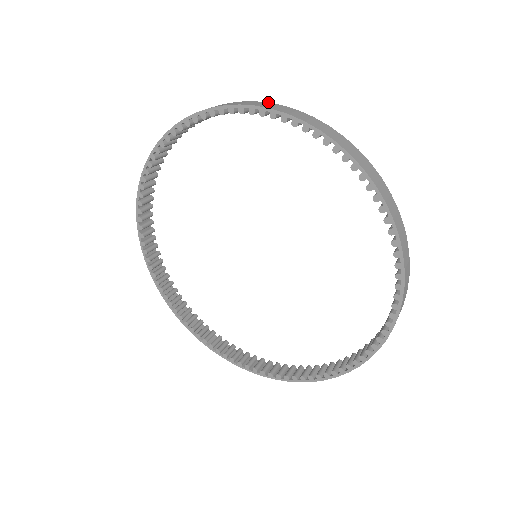
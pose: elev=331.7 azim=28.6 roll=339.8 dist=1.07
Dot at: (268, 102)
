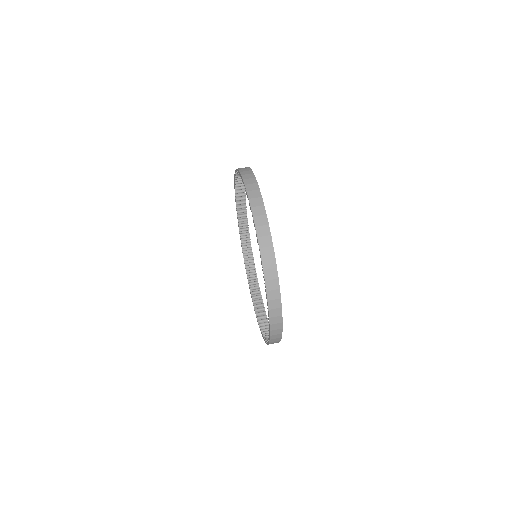
Dot at: (275, 258)
